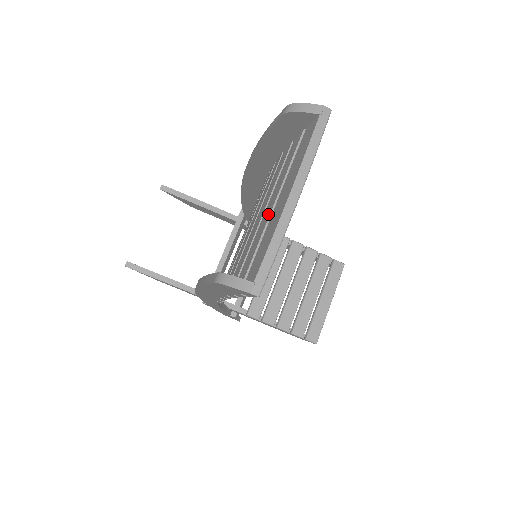
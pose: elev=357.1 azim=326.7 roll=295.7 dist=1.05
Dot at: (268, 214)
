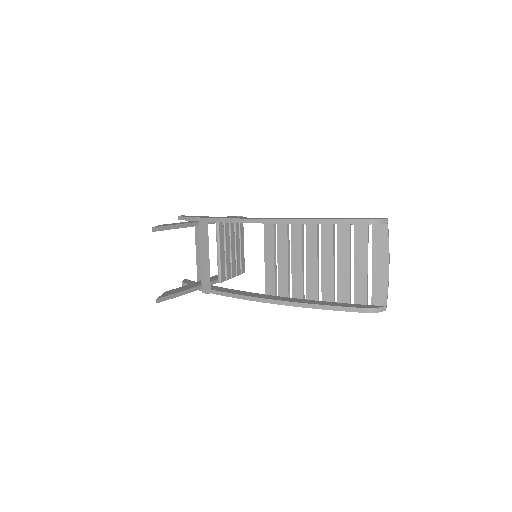
Dot at: (365, 270)
